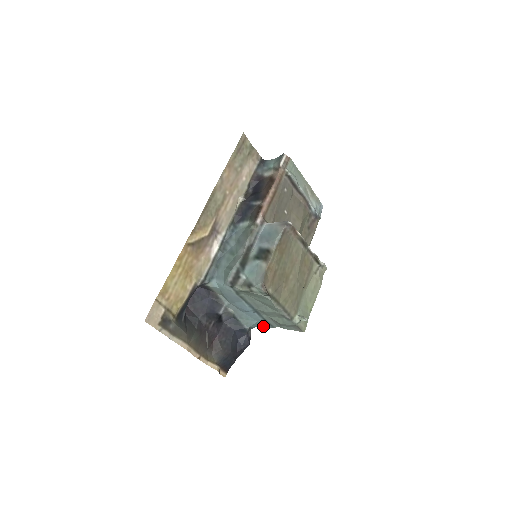
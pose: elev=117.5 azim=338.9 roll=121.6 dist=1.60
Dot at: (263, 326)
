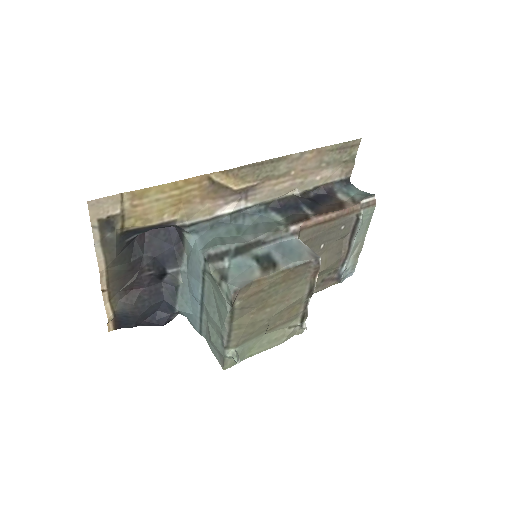
Dot at: (193, 323)
